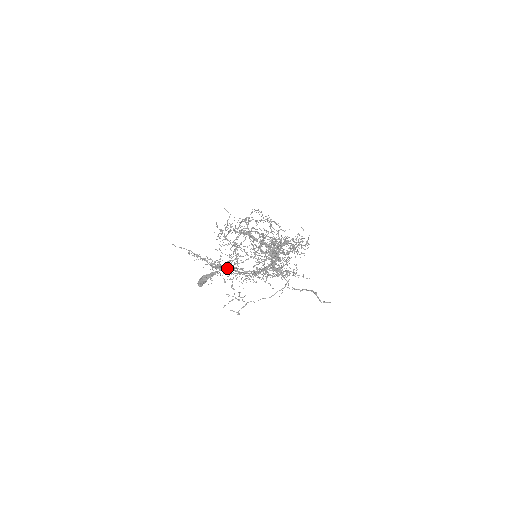
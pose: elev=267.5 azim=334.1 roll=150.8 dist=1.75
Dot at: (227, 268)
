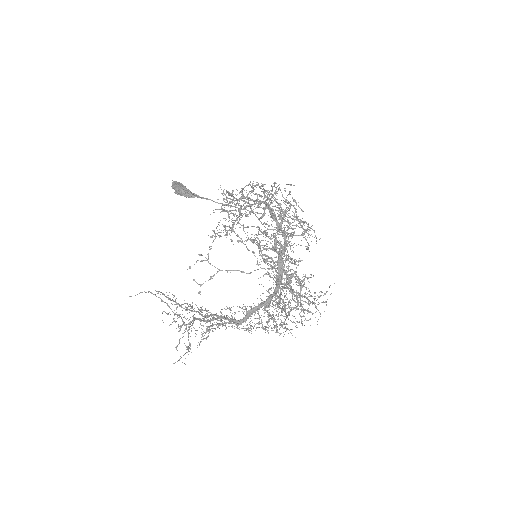
Dot at: (202, 320)
